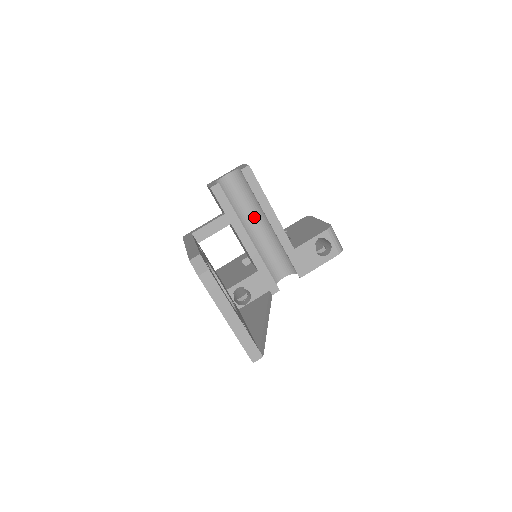
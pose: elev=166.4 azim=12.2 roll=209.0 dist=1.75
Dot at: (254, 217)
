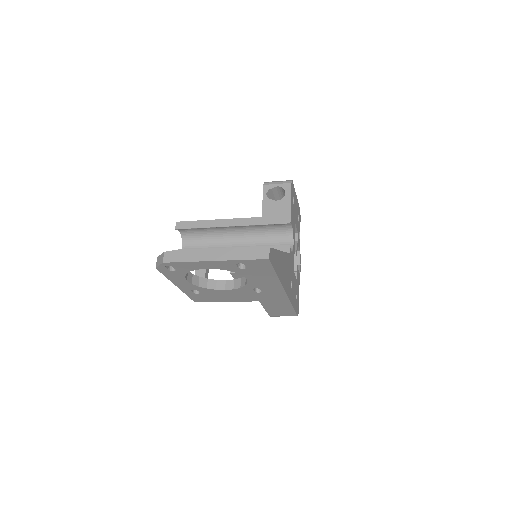
Dot at: (226, 243)
